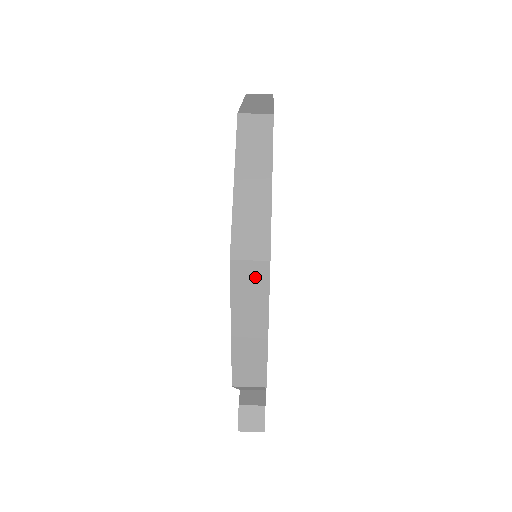
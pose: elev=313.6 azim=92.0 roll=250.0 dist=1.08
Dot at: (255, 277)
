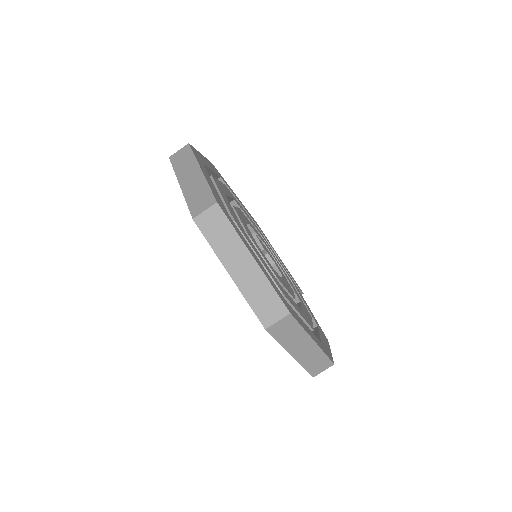
Dot at: occluded
